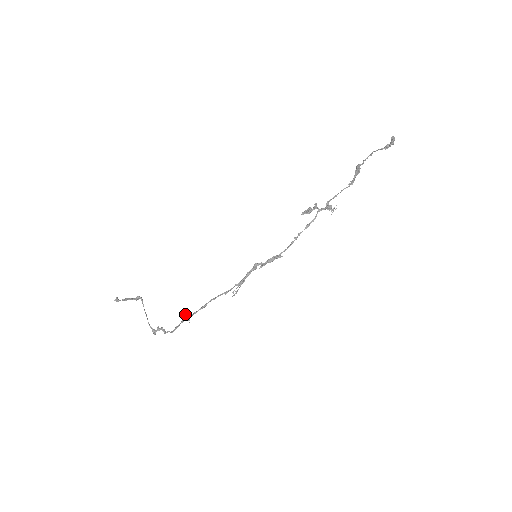
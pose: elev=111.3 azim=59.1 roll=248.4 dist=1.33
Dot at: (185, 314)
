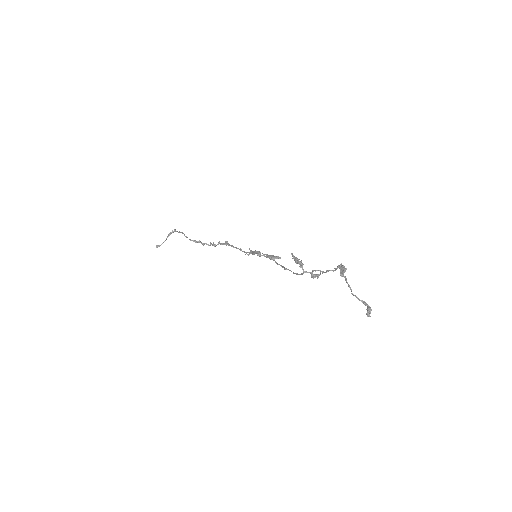
Dot at: (213, 244)
